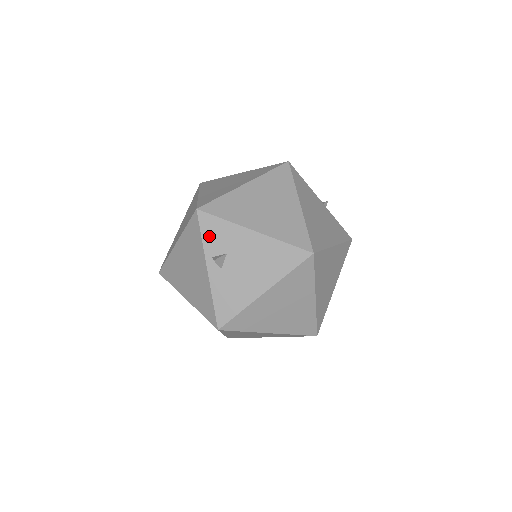
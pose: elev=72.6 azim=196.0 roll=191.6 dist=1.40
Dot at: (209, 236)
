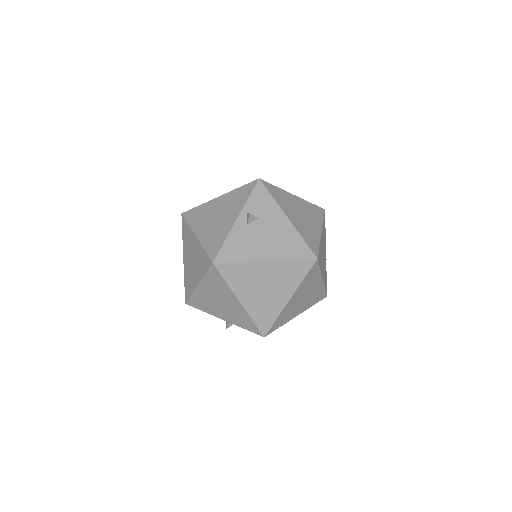
Dot at: (255, 200)
